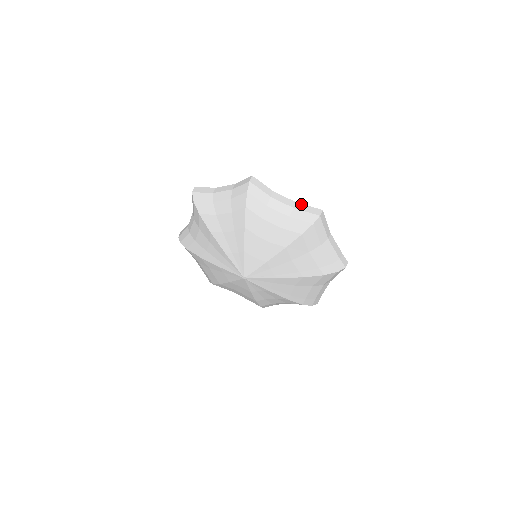
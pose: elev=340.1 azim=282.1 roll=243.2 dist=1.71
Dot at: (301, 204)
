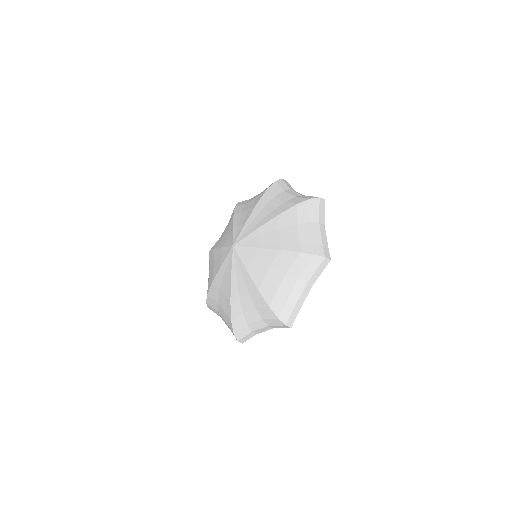
Dot at: occluded
